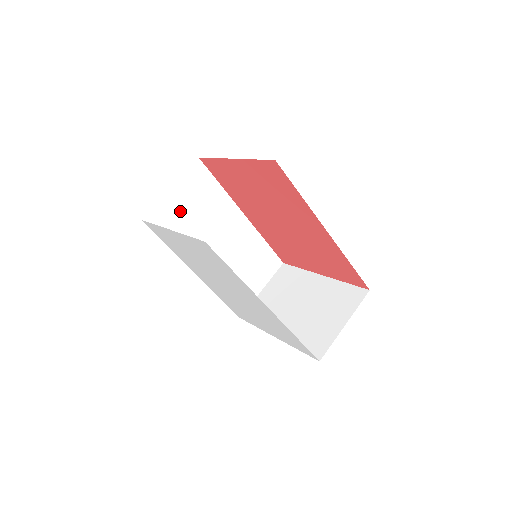
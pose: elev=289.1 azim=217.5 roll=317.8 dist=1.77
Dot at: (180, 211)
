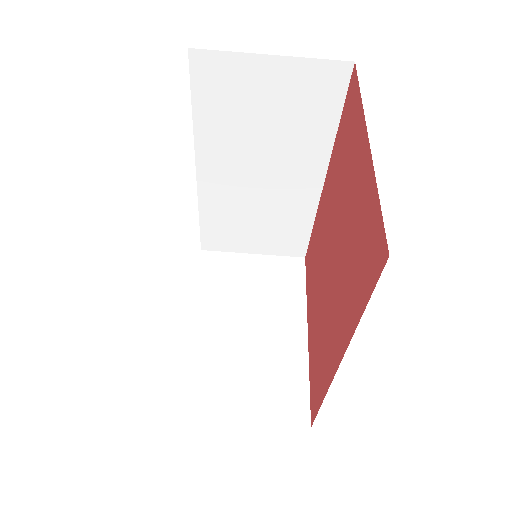
Dot at: (252, 95)
